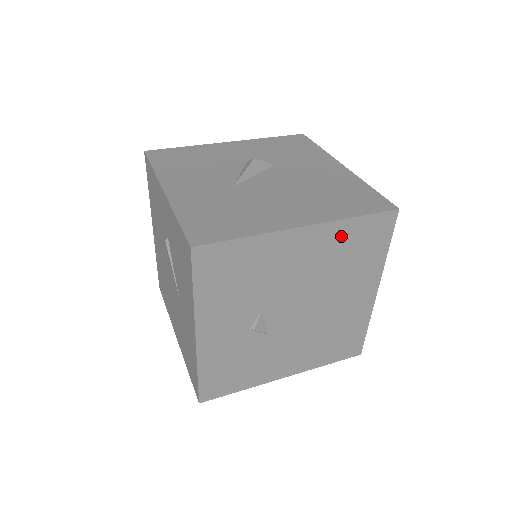
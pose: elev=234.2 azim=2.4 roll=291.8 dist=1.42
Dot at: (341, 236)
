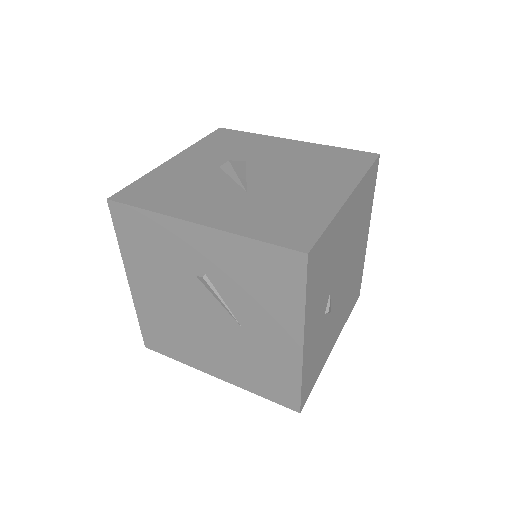
Dot at: (361, 194)
